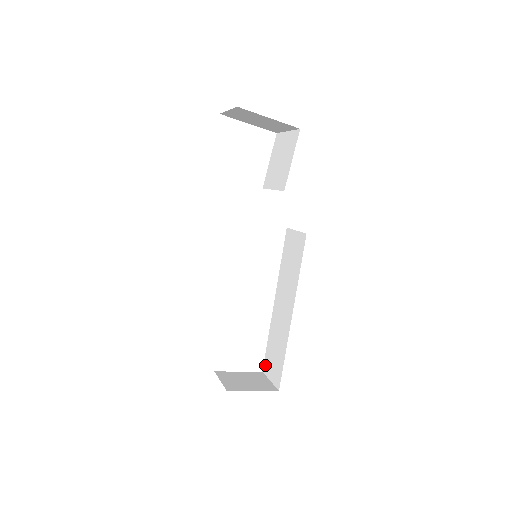
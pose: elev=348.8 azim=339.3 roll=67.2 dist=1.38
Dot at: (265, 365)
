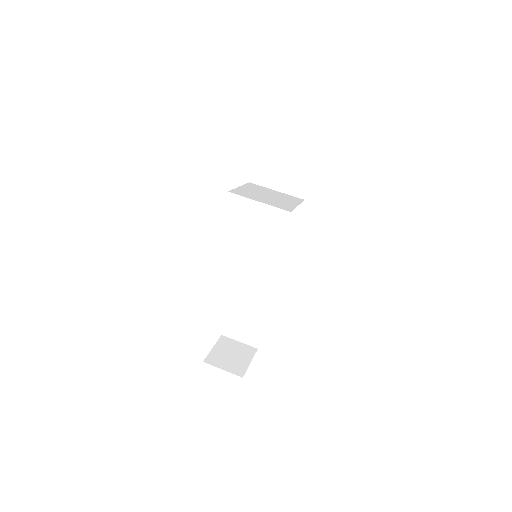
Dot at: (227, 330)
